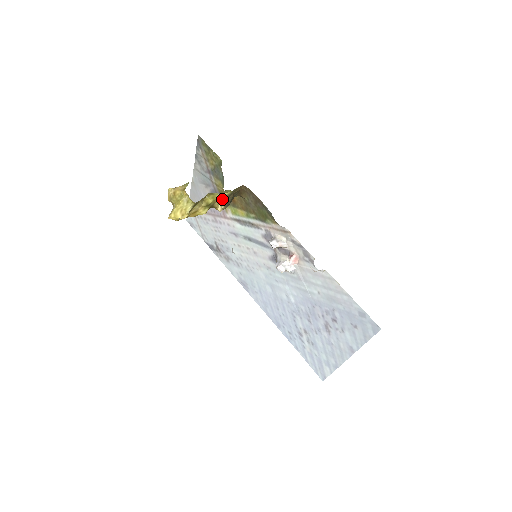
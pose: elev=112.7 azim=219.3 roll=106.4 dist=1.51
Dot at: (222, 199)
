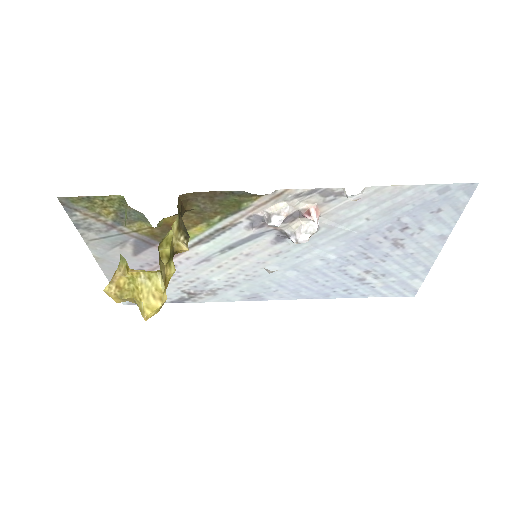
Dot at: (176, 234)
